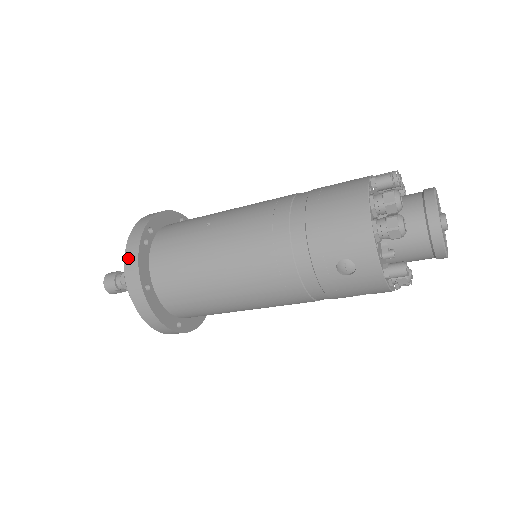
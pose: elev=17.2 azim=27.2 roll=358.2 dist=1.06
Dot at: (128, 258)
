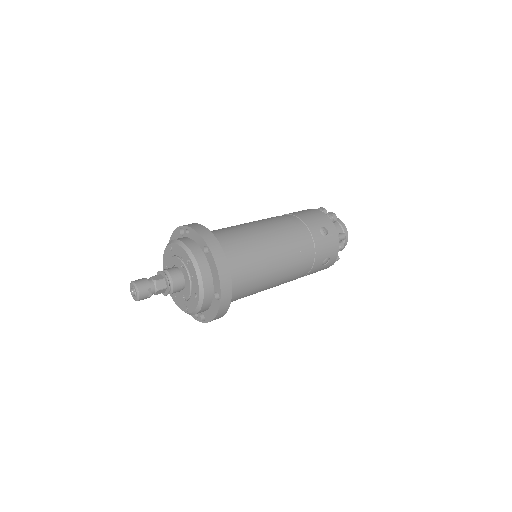
Dot at: (198, 229)
